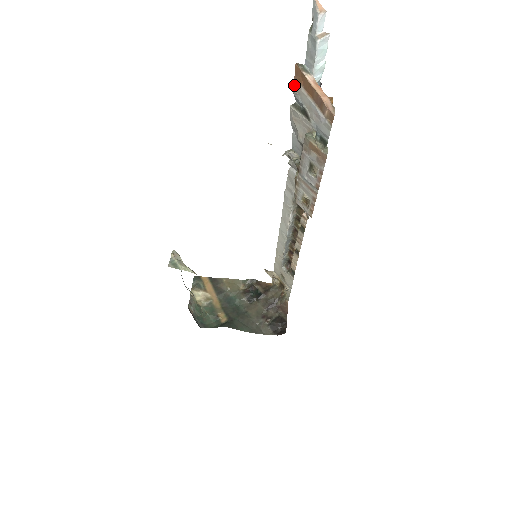
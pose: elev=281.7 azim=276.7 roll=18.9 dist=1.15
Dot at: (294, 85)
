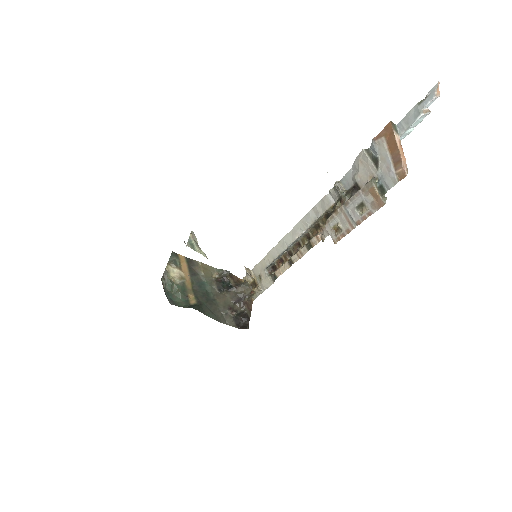
Dot at: (378, 136)
